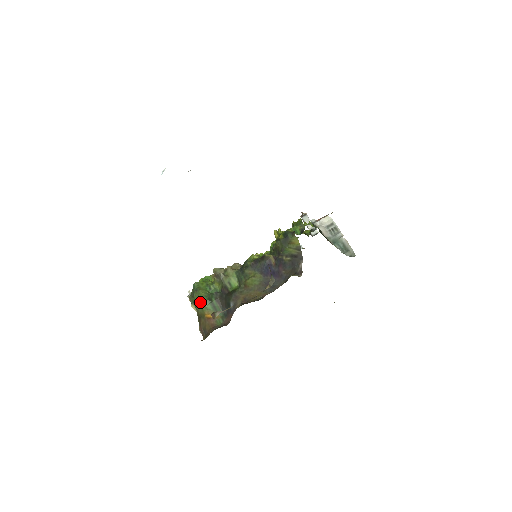
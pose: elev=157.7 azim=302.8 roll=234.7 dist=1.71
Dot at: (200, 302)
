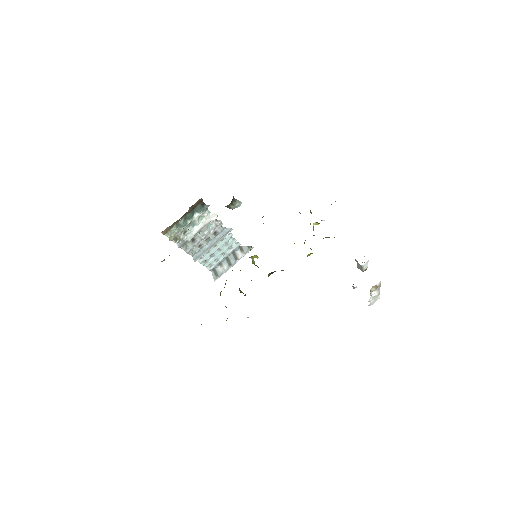
Dot at: occluded
